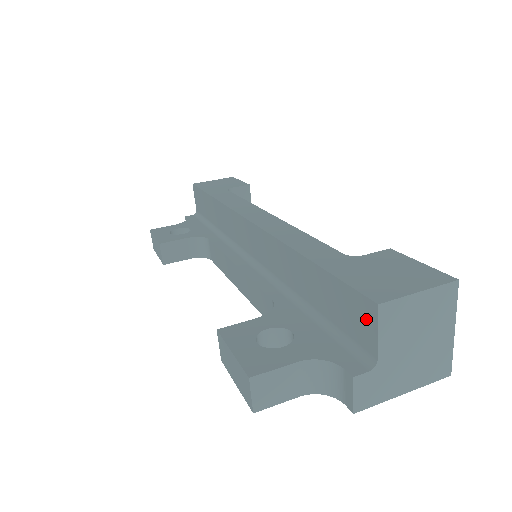
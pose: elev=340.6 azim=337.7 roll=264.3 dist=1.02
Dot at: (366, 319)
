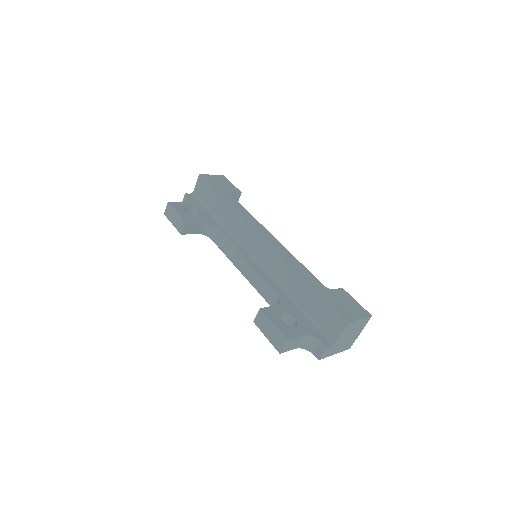
Dot at: (338, 325)
